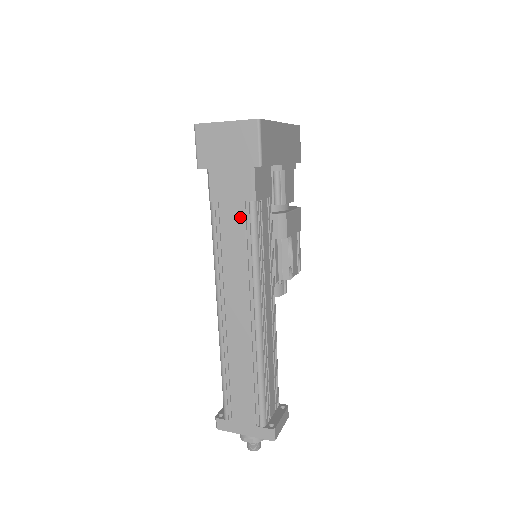
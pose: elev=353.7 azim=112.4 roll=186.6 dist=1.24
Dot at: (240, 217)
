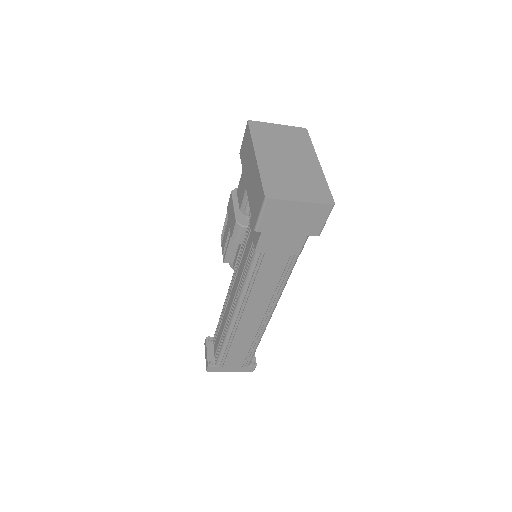
Dot at: (283, 264)
